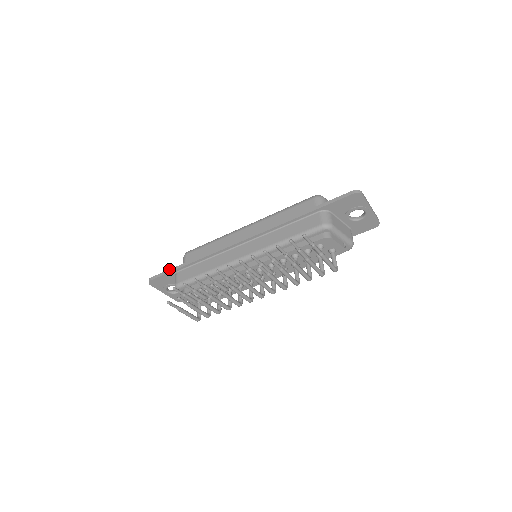
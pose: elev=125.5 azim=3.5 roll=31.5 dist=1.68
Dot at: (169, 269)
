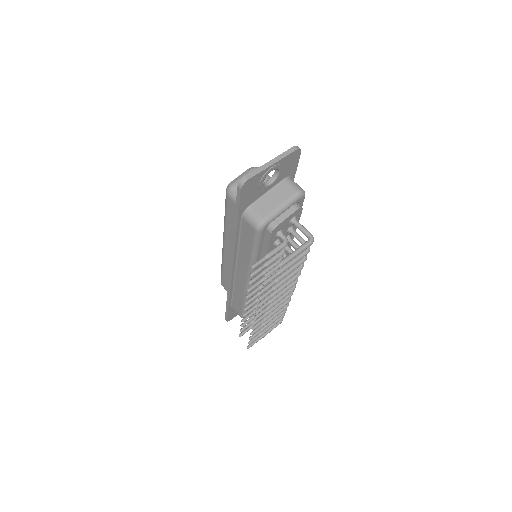
Dot at: occluded
